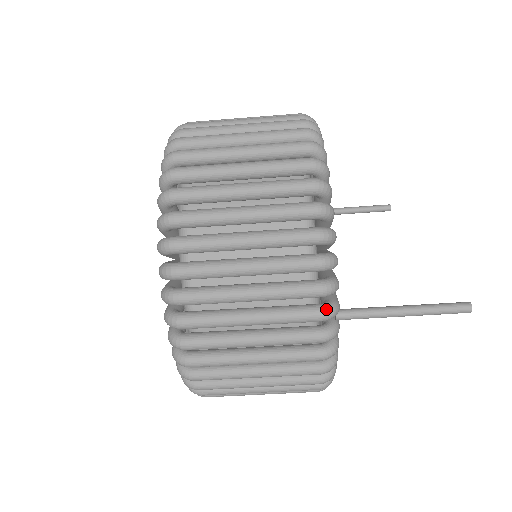
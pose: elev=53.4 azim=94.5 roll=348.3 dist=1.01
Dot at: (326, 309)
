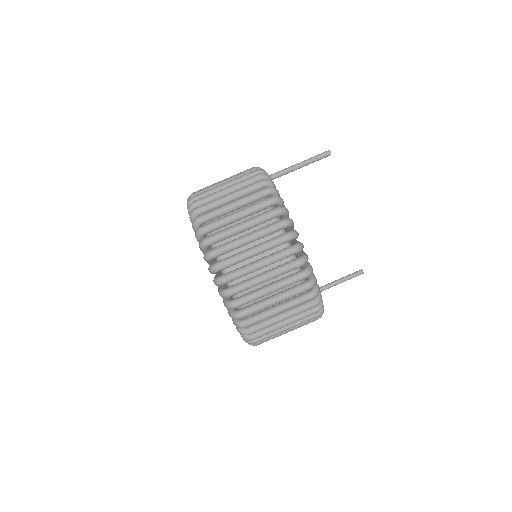
Dot at: (258, 170)
